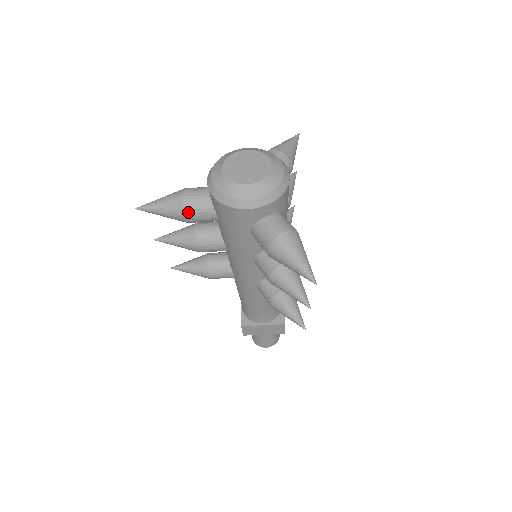
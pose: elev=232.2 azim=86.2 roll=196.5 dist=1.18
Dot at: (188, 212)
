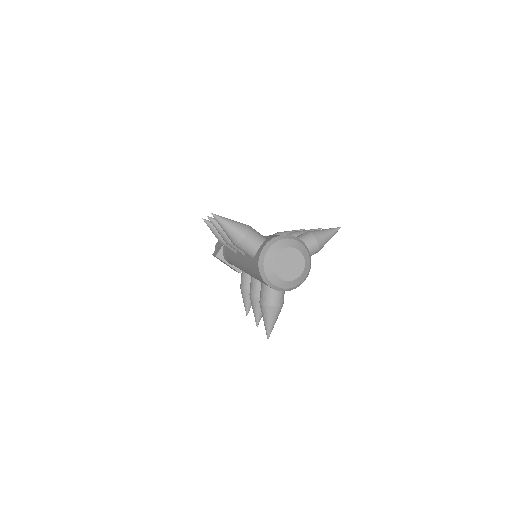
Dot at: (239, 246)
